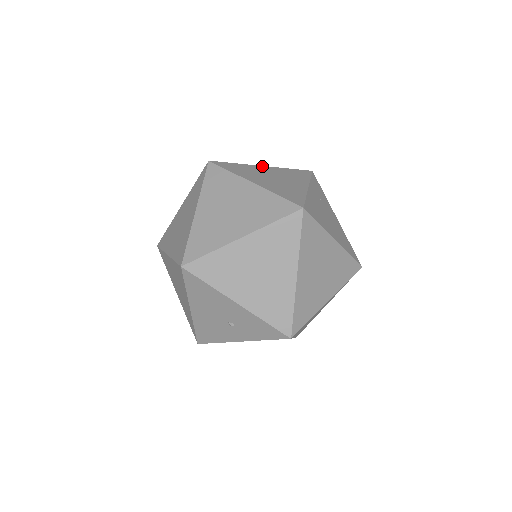
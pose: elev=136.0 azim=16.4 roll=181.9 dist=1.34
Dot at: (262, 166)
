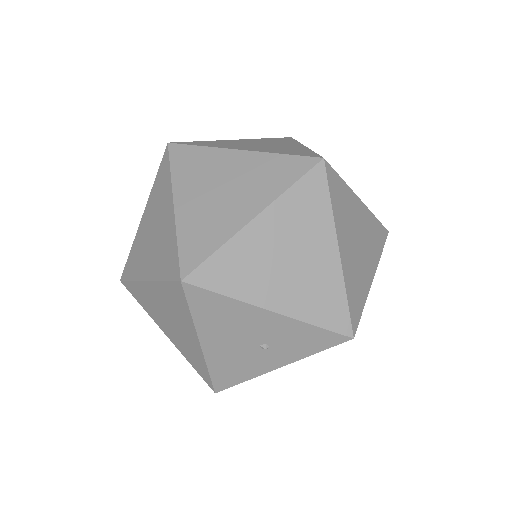
Dot at: (234, 140)
